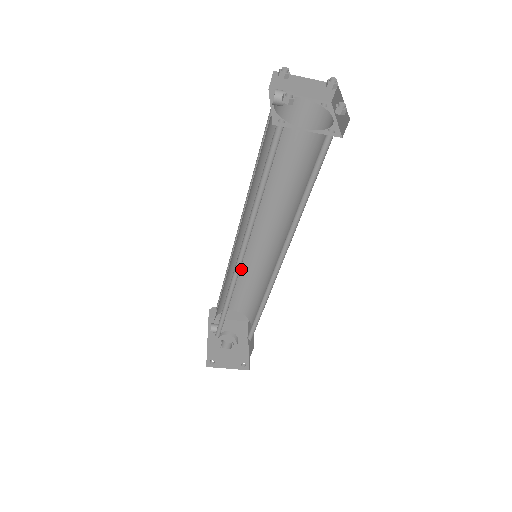
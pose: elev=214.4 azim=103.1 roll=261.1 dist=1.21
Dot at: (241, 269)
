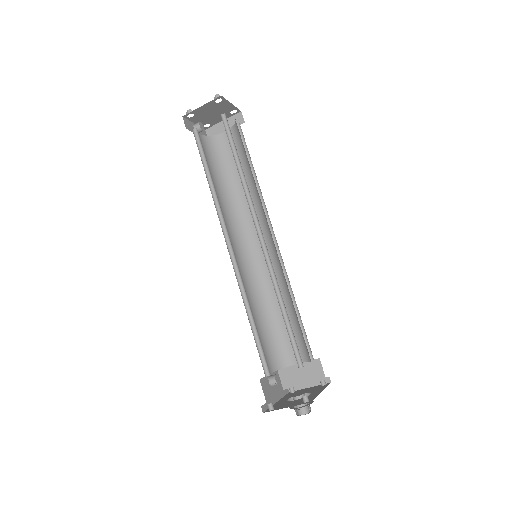
Dot at: (272, 298)
